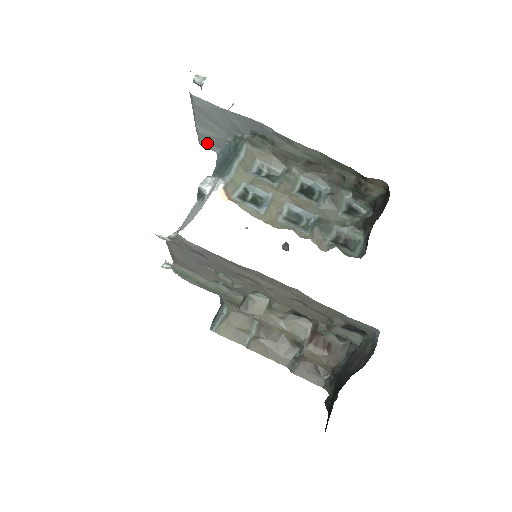
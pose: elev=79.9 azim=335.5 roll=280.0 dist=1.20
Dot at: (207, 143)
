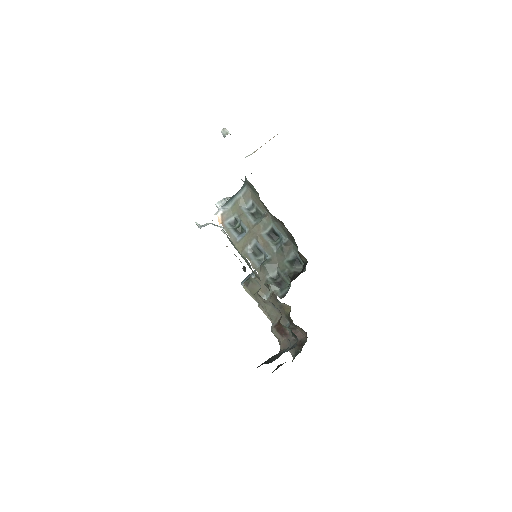
Dot at: occluded
